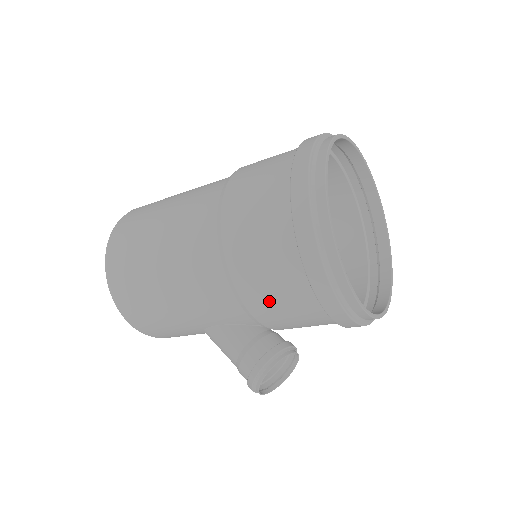
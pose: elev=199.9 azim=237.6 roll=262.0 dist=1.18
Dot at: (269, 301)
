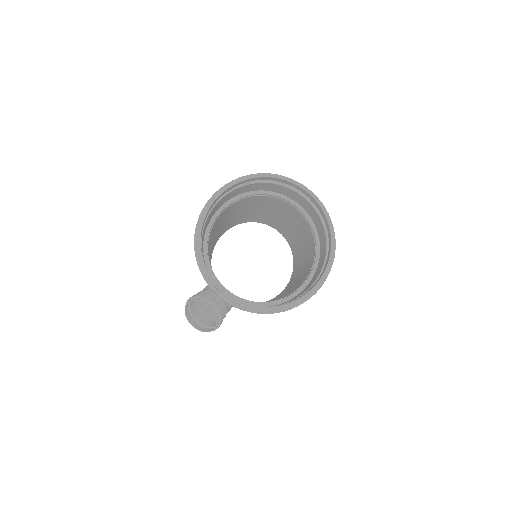
Dot at: occluded
